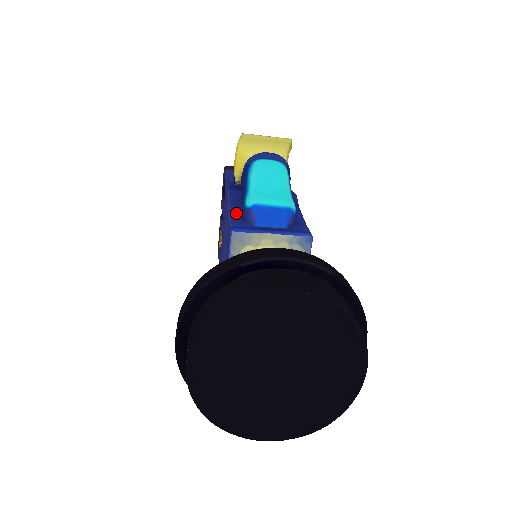
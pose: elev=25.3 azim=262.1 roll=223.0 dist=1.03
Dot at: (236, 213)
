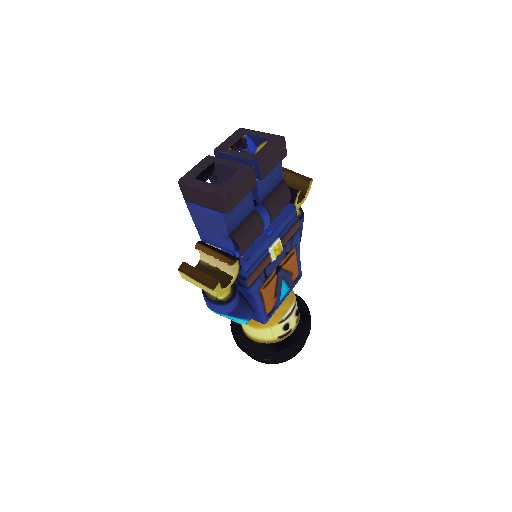
Dot at: occluded
